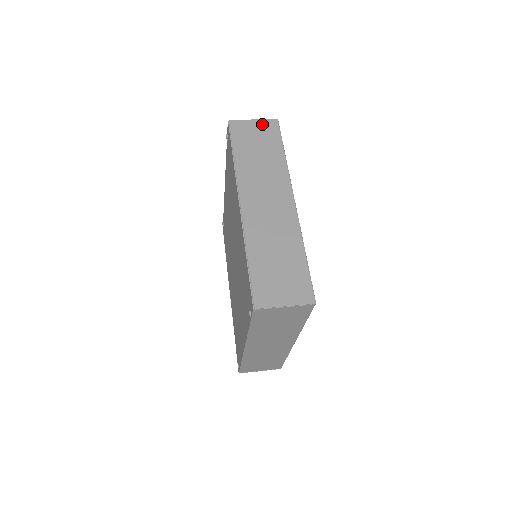
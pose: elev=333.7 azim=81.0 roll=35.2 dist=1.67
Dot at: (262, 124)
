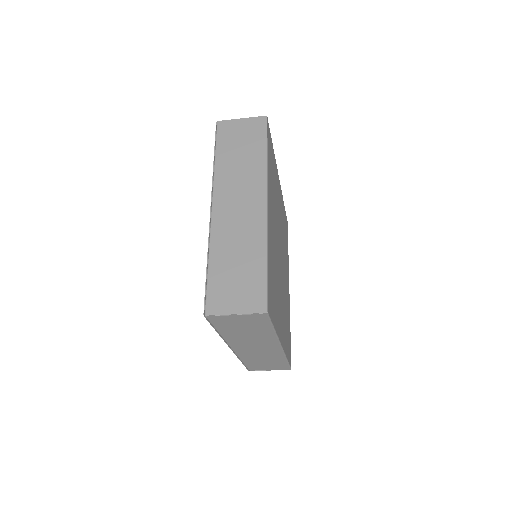
Dot at: (249, 123)
